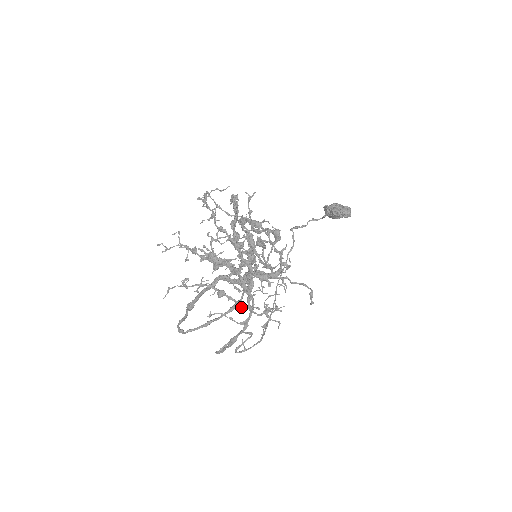
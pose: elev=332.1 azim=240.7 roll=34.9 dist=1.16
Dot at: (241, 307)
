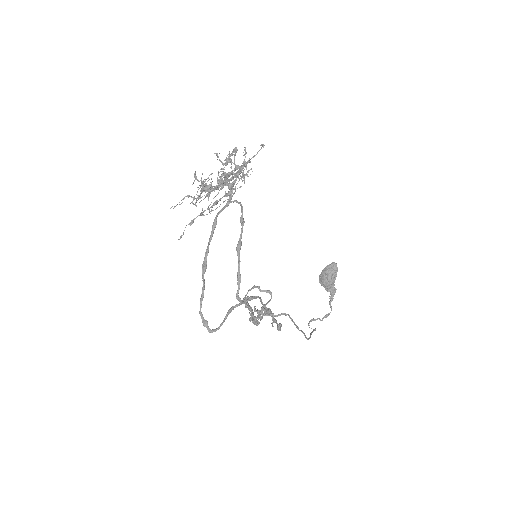
Dot at: (228, 192)
